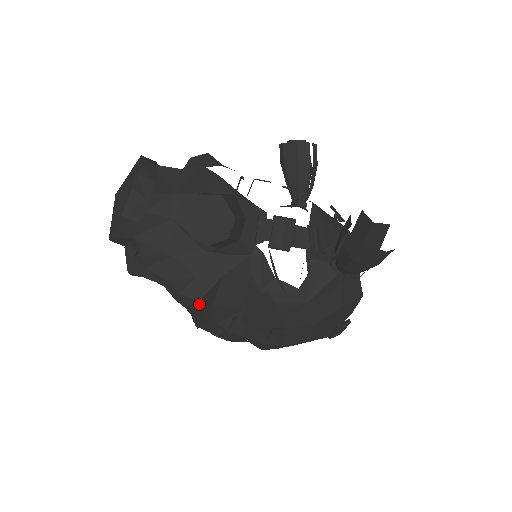
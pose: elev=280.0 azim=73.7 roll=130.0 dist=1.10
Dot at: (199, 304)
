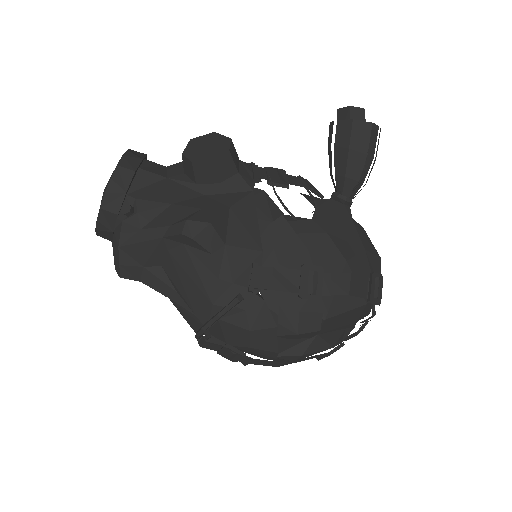
Dot at: (210, 236)
